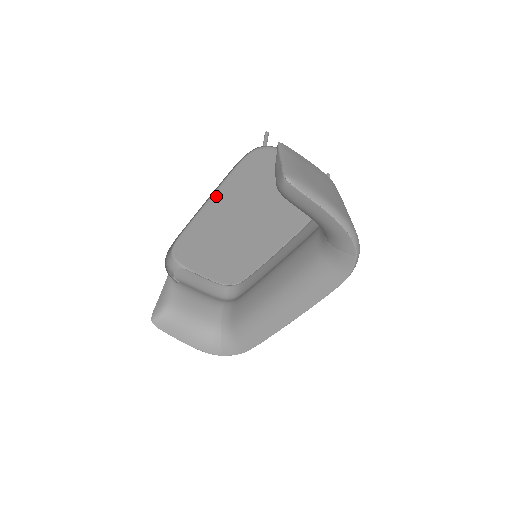
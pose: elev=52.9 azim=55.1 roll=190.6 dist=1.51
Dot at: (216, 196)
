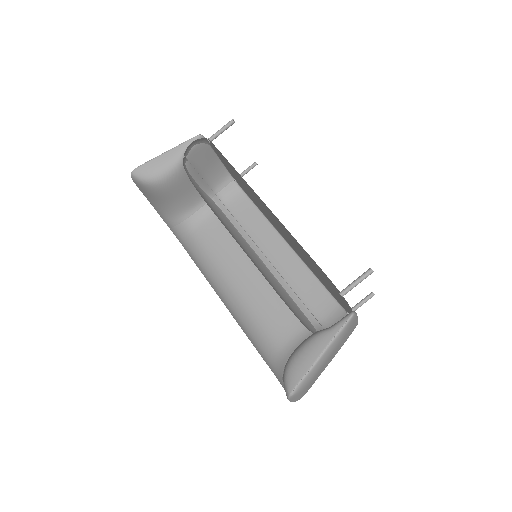
Dot at: occluded
